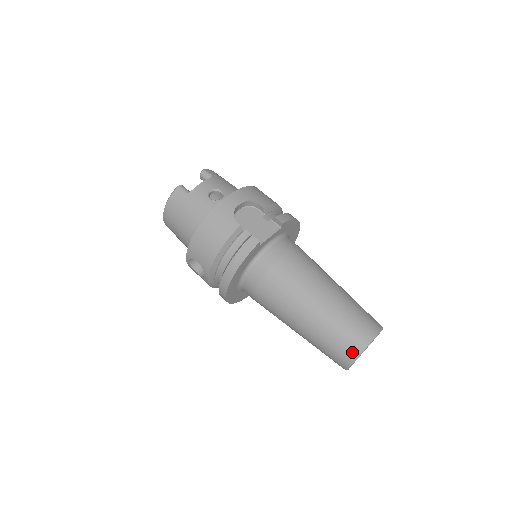
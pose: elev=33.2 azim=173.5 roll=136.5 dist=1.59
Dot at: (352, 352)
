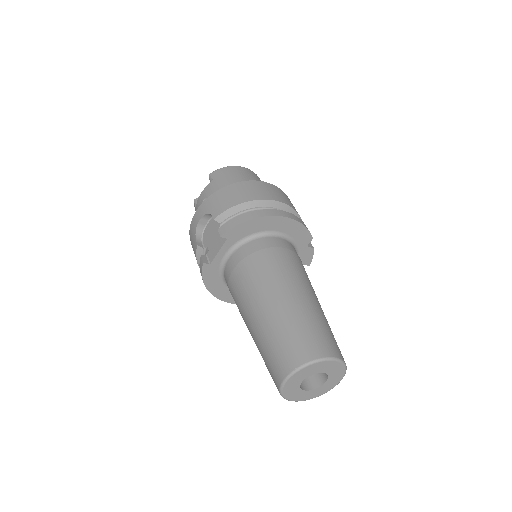
Dot at: (277, 388)
